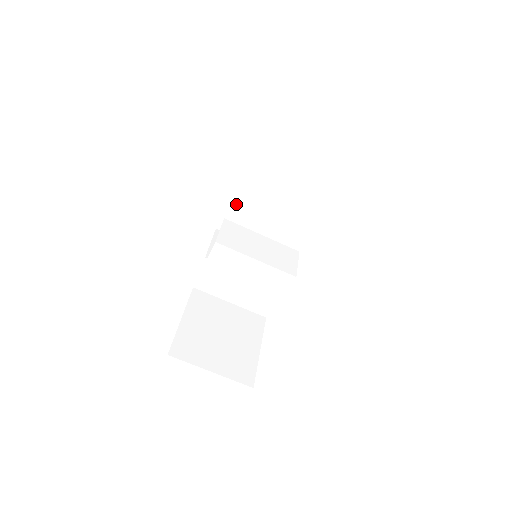
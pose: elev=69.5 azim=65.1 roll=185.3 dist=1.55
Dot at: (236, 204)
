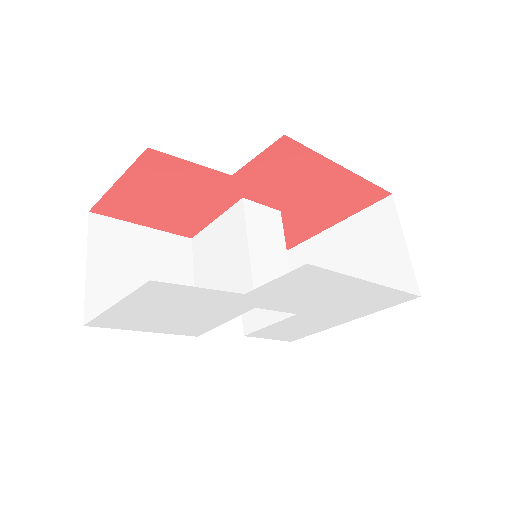
Dot at: (314, 246)
